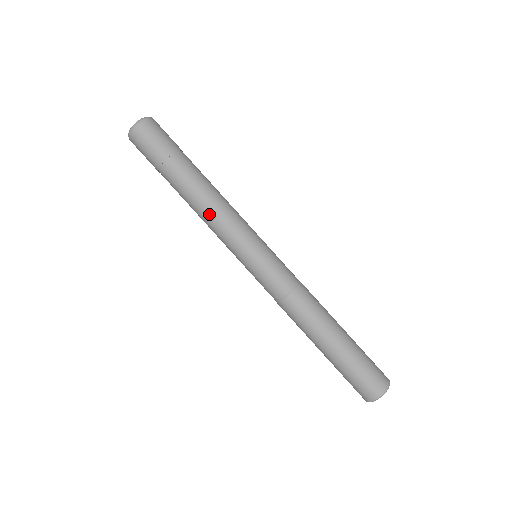
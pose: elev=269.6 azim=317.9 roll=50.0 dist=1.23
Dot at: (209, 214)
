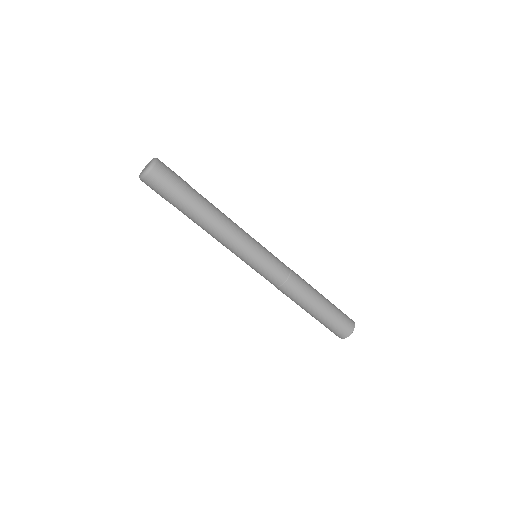
Dot at: (220, 234)
